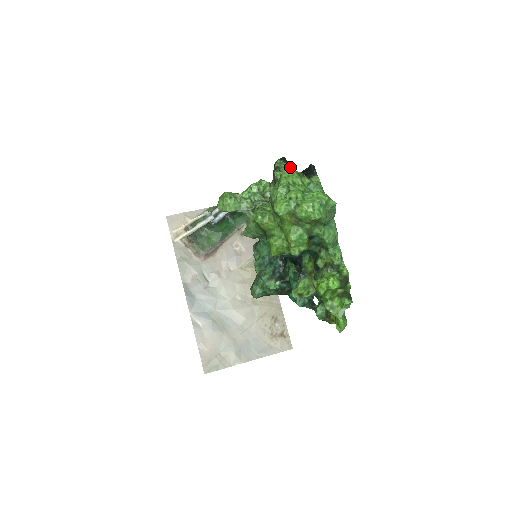
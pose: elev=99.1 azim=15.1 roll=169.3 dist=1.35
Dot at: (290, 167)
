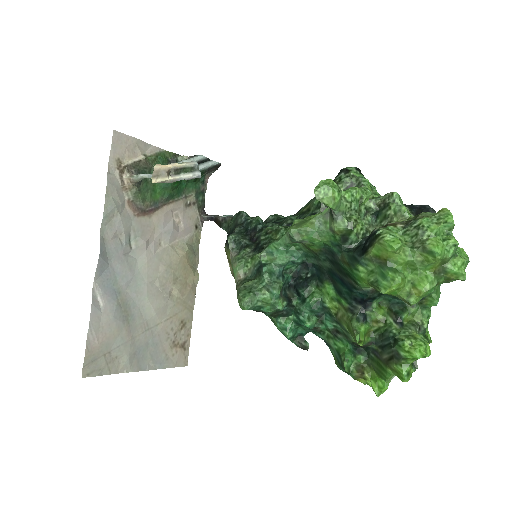
Dot at: (373, 186)
